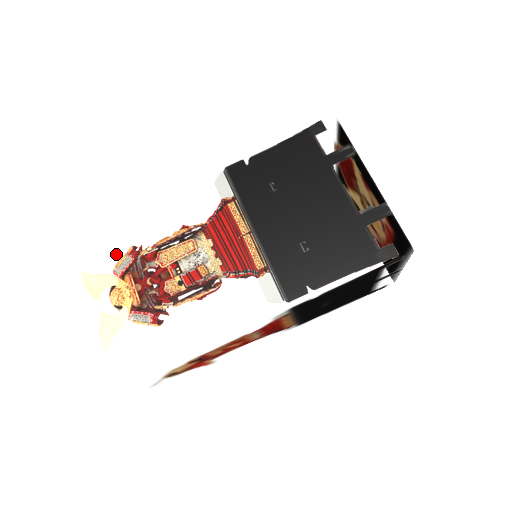
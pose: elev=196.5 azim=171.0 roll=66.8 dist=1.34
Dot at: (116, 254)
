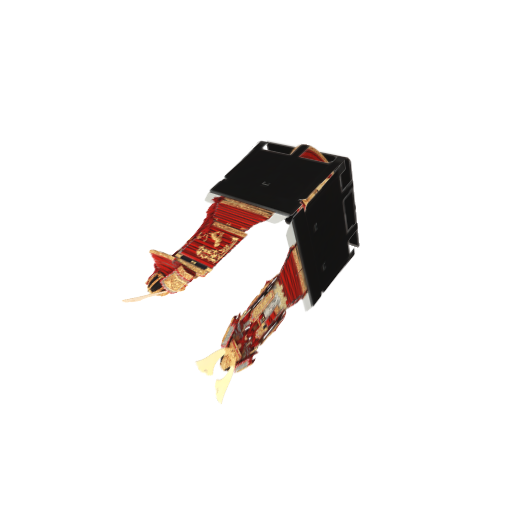
Dot at: (222, 330)
